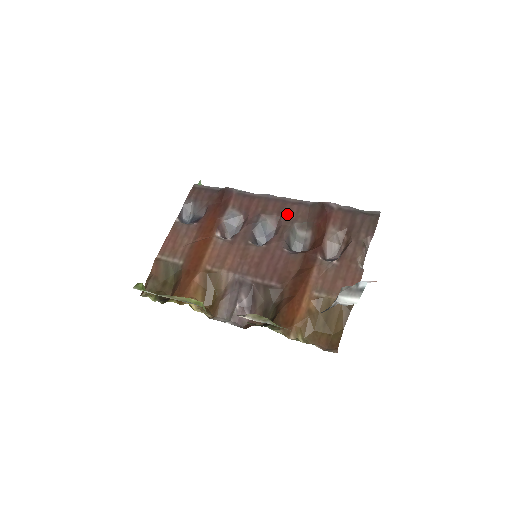
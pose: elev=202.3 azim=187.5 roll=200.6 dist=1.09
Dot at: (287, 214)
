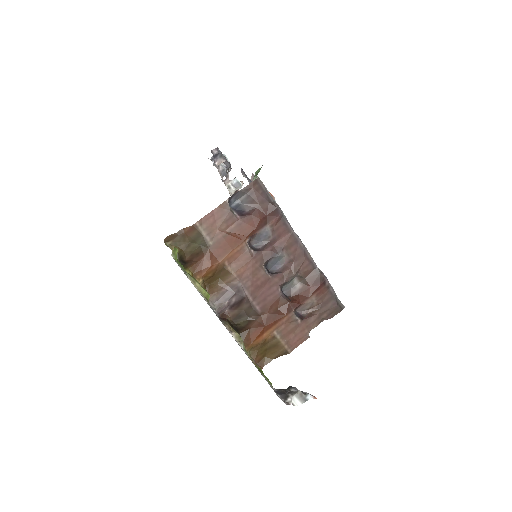
Dot at: (299, 264)
